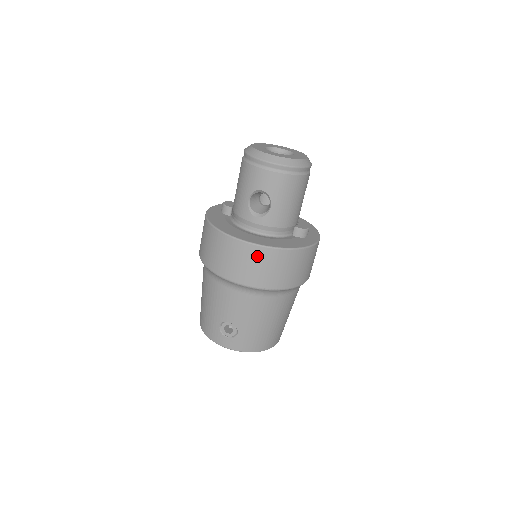
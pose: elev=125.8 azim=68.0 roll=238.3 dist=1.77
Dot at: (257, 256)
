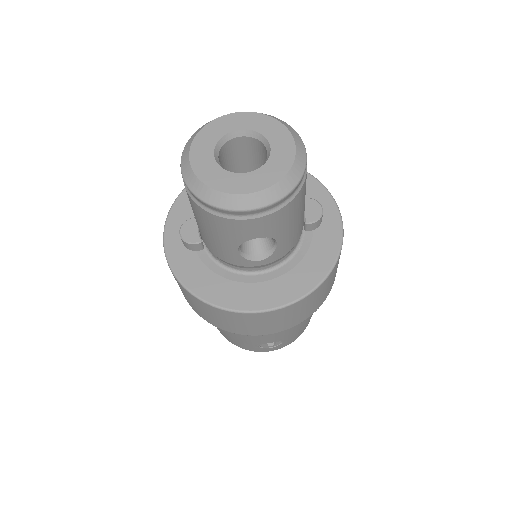
Dot at: (292, 310)
